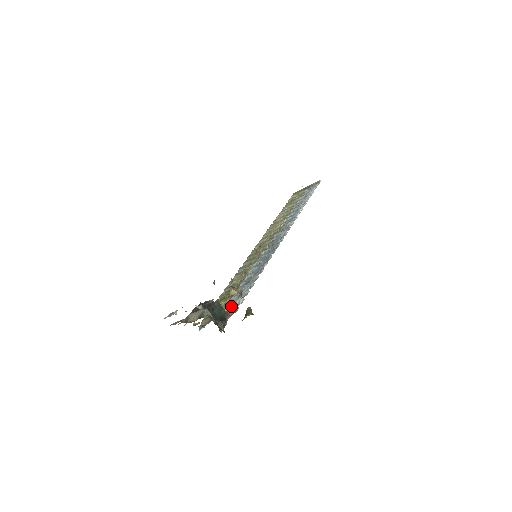
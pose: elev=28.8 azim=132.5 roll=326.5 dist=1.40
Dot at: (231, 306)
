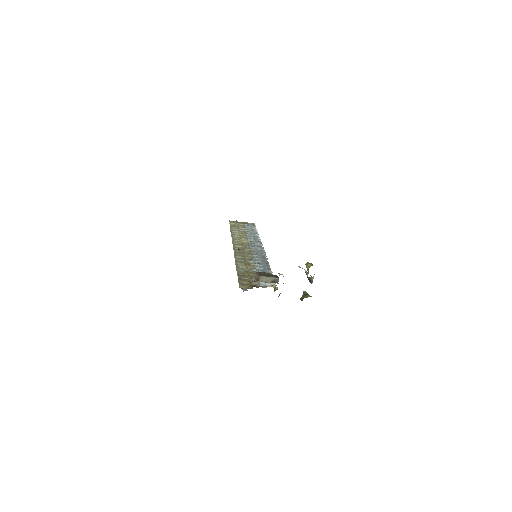
Dot at: (266, 284)
